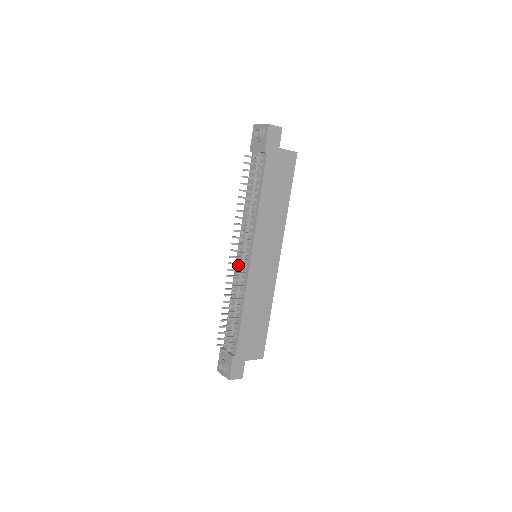
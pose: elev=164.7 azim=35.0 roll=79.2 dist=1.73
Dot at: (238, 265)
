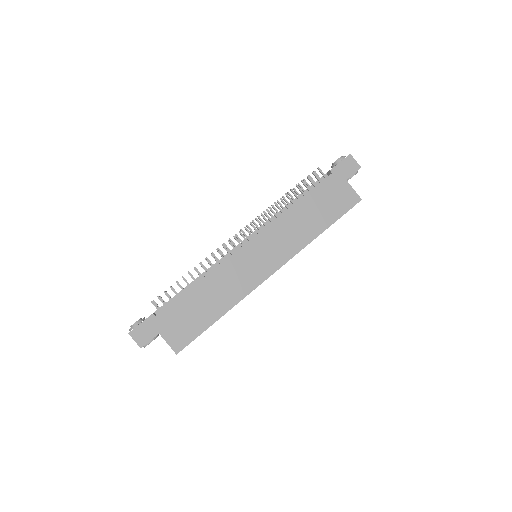
Dot at: (234, 247)
